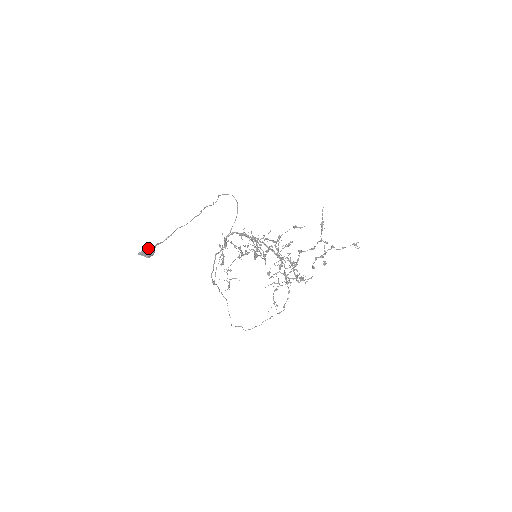
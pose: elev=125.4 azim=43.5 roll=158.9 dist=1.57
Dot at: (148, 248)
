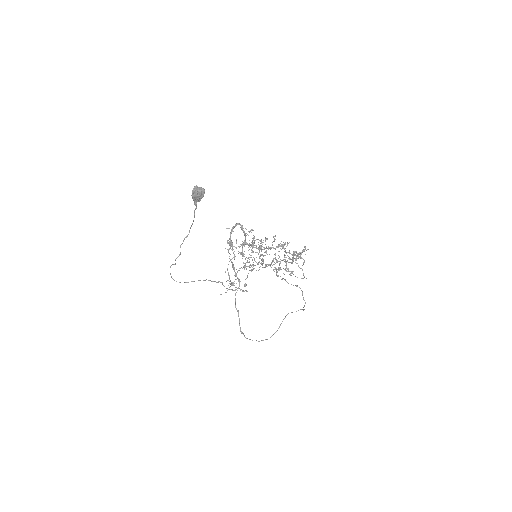
Dot at: occluded
